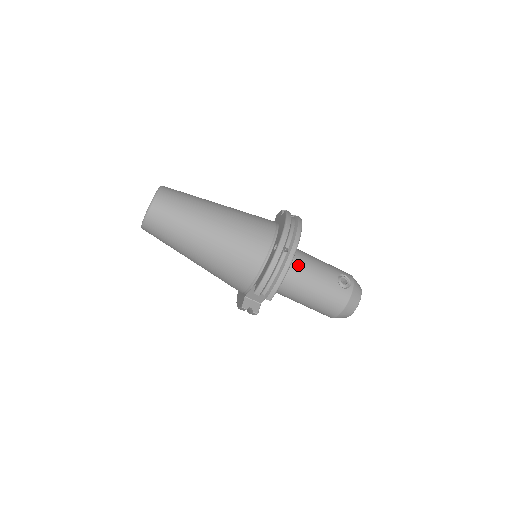
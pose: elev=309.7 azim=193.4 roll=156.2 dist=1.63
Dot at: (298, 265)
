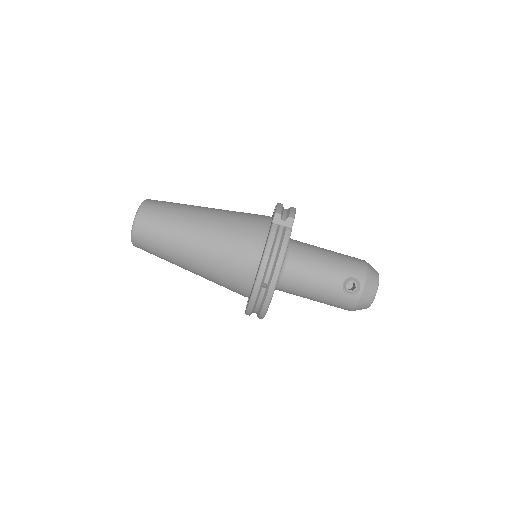
Dot at: (294, 277)
